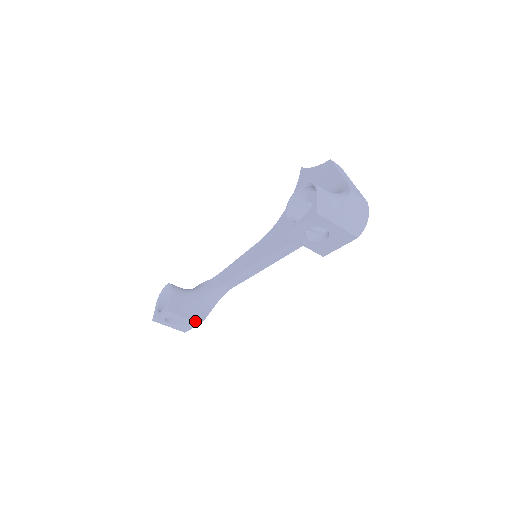
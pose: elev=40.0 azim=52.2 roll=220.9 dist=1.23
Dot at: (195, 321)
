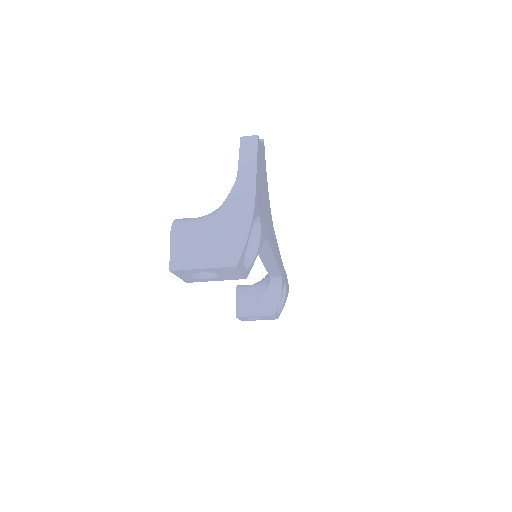
Dot at: (267, 315)
